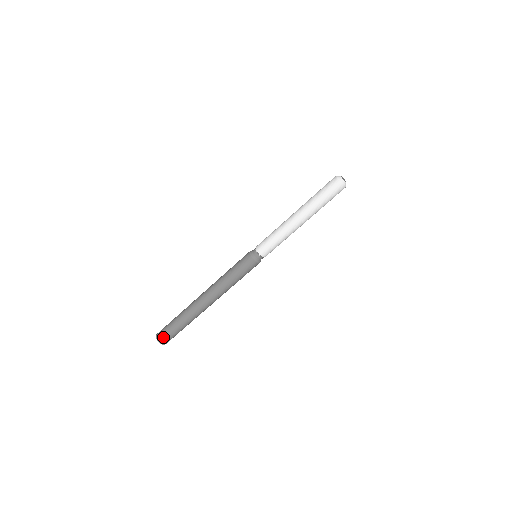
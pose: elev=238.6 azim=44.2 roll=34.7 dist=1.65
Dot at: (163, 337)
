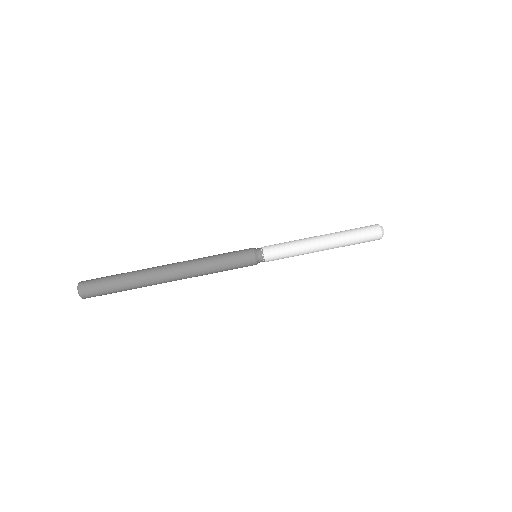
Dot at: (89, 283)
